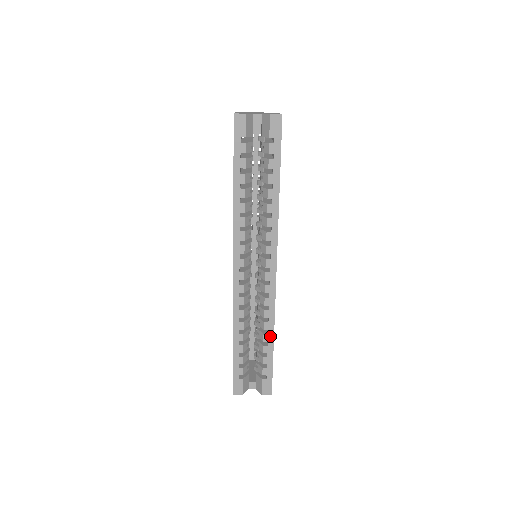
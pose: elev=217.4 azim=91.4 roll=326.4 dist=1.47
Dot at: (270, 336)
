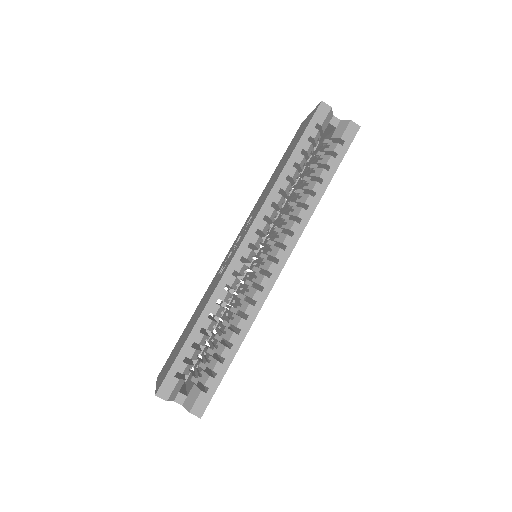
Dot at: (239, 338)
